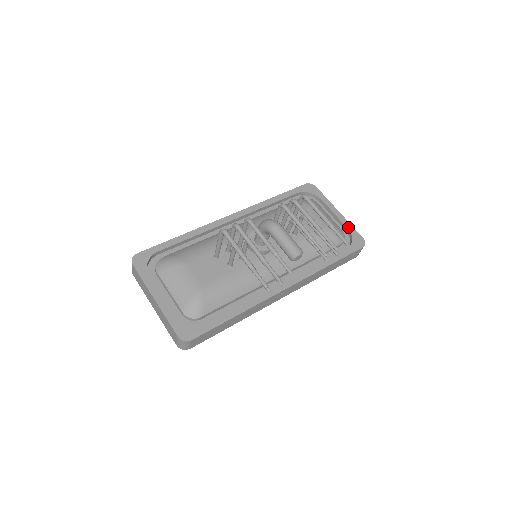
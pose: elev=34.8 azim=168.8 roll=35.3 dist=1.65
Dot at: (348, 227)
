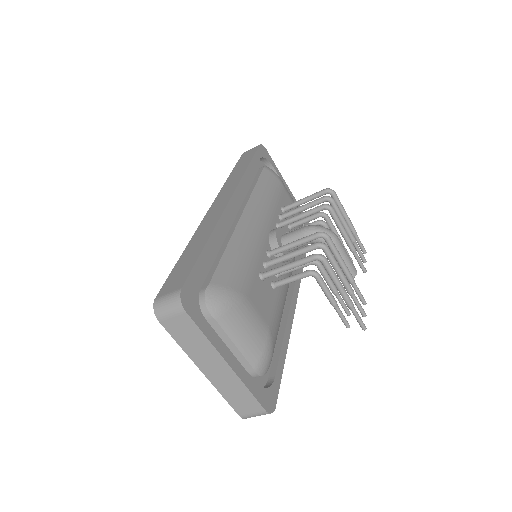
Dot at: occluded
